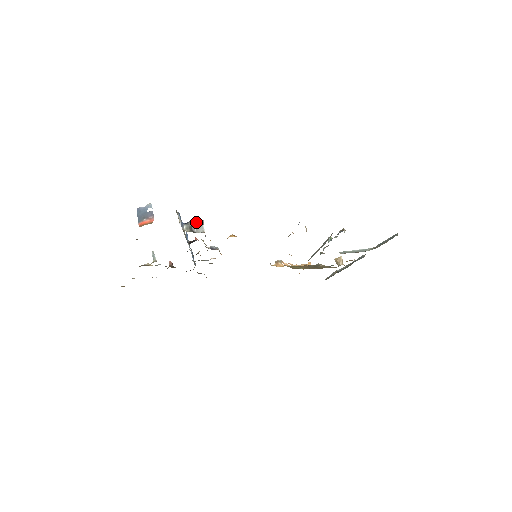
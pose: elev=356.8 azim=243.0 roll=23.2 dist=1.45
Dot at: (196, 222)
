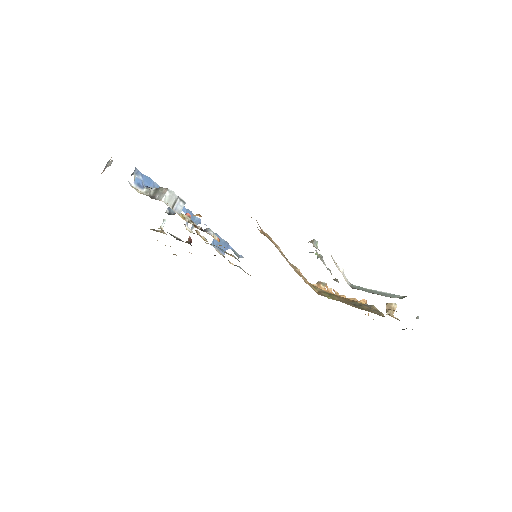
Dot at: (163, 190)
